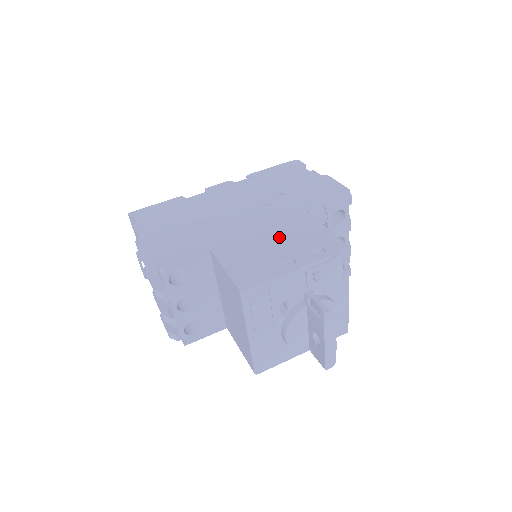
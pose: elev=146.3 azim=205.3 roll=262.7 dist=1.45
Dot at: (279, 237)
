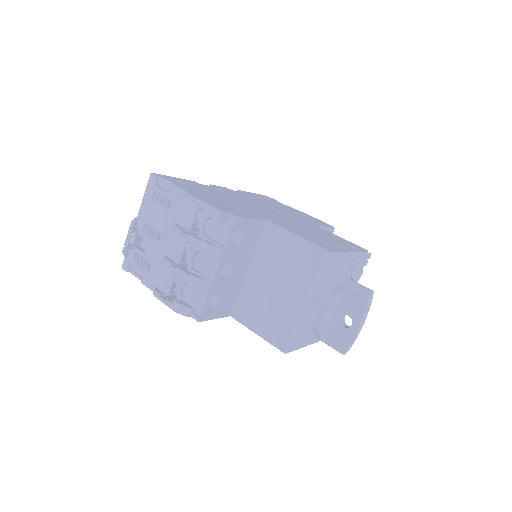
Dot at: (315, 231)
